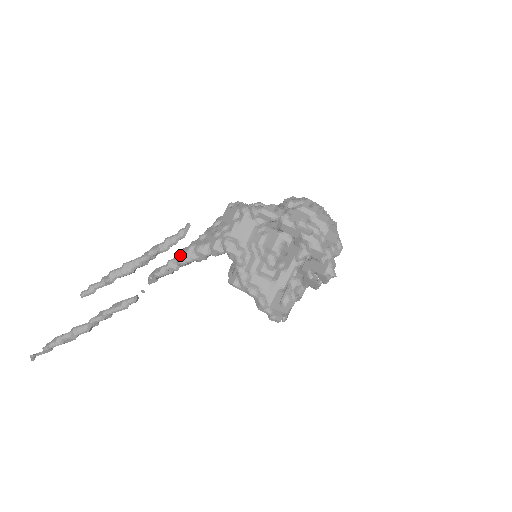
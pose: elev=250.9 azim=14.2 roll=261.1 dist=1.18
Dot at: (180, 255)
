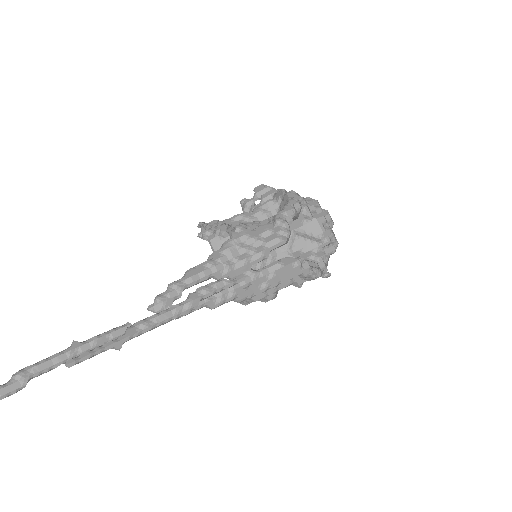
Dot at: (218, 306)
